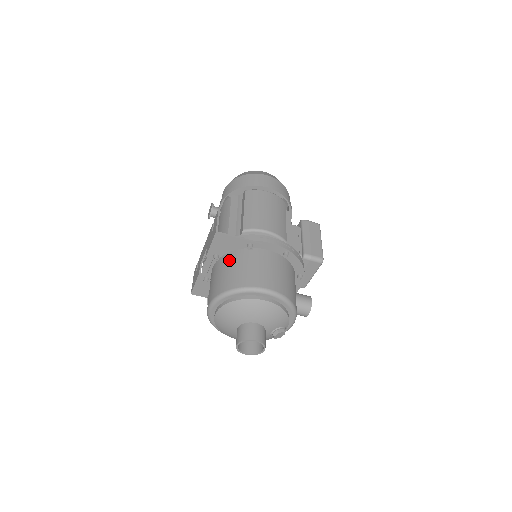
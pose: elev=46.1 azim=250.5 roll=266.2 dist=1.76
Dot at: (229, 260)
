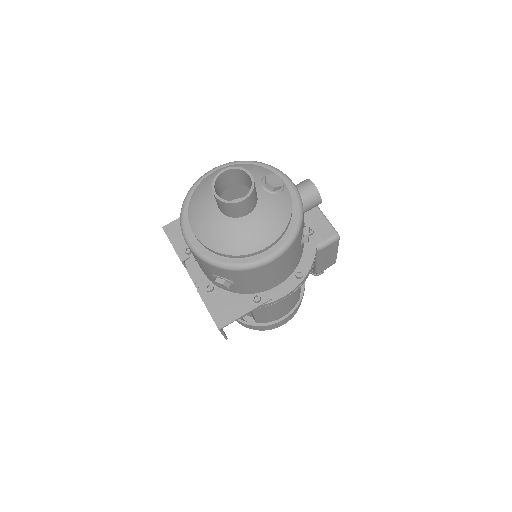
Dot at: occluded
